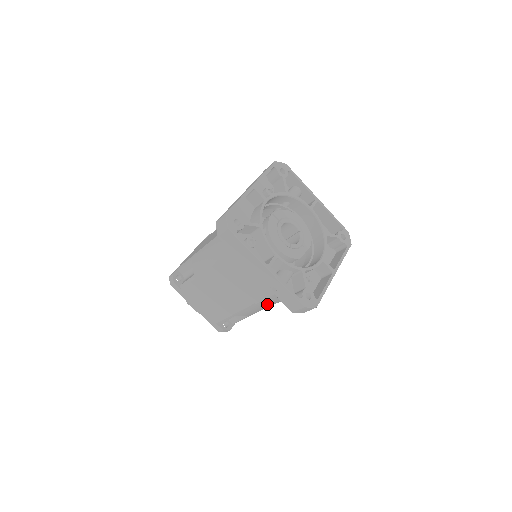
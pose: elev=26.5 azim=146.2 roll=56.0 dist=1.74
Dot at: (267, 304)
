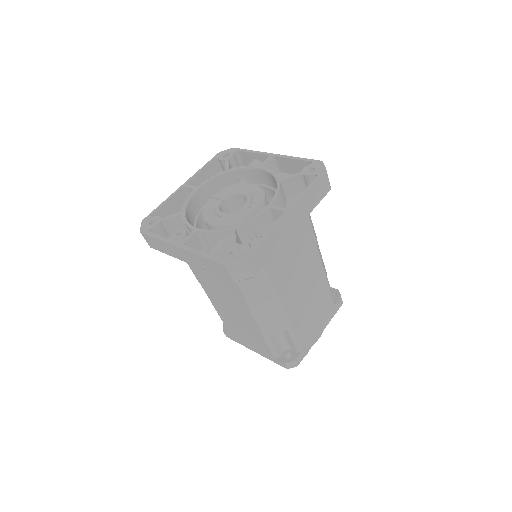
Dot at: (260, 298)
